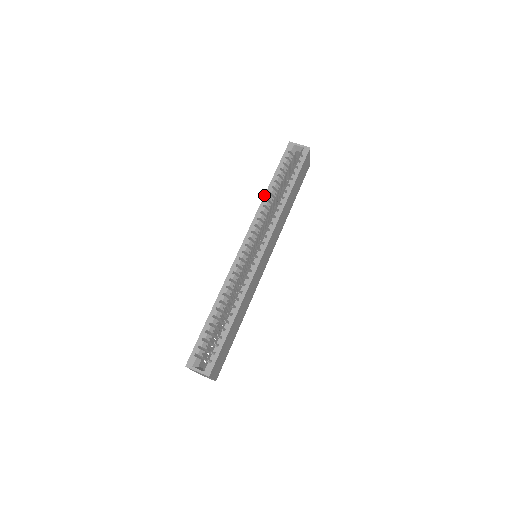
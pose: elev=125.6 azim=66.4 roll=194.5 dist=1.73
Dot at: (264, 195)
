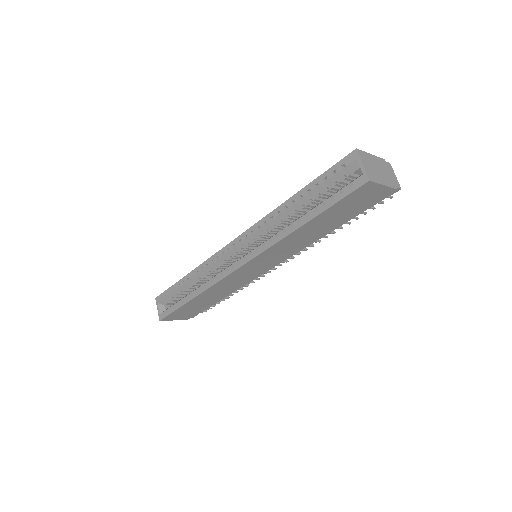
Dot at: occluded
